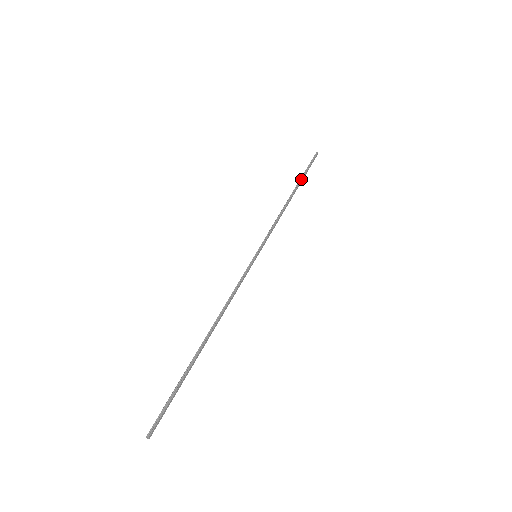
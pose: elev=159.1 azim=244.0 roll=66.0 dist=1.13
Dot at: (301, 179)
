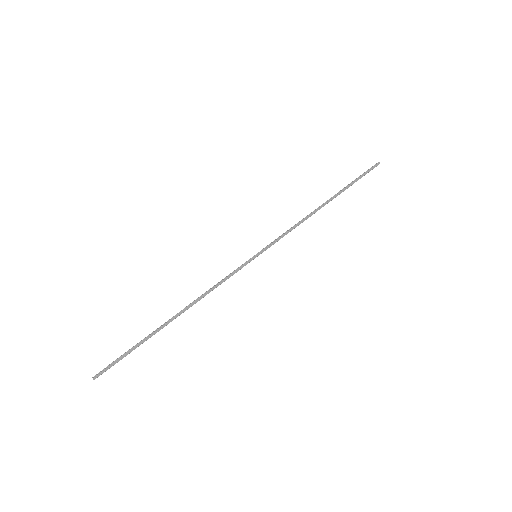
Dot at: (343, 189)
